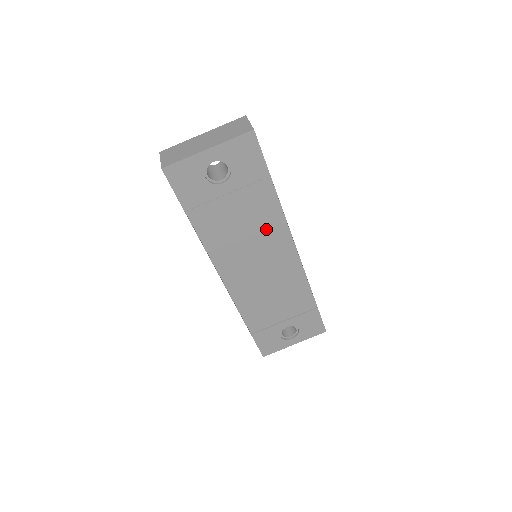
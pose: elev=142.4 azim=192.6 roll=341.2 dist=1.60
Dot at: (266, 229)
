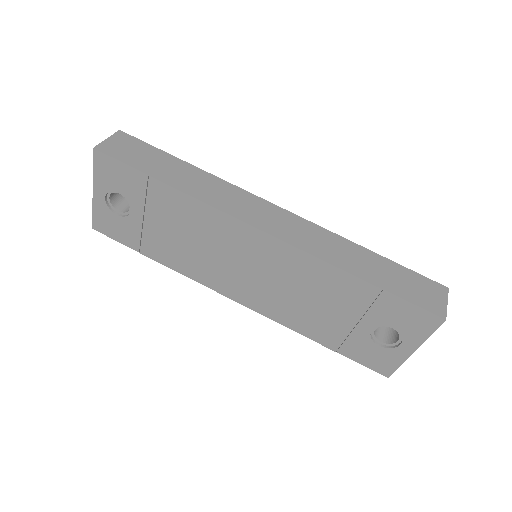
Dot at: (209, 227)
